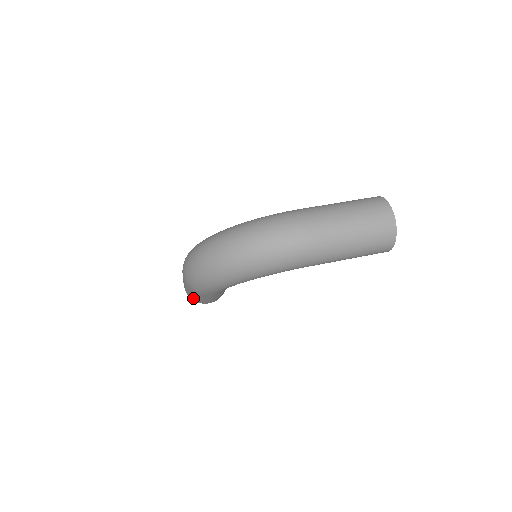
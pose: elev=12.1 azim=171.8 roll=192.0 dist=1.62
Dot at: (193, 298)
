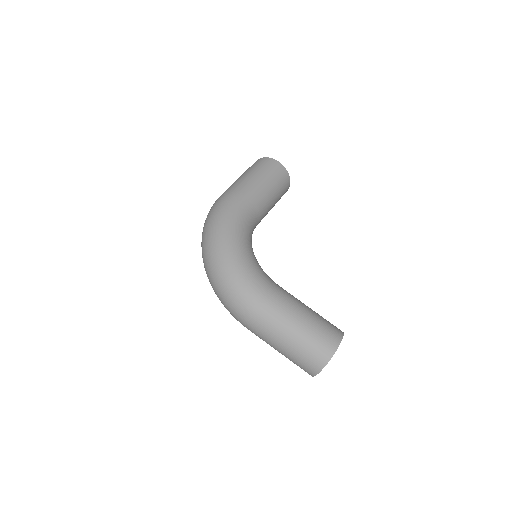
Dot at: occluded
